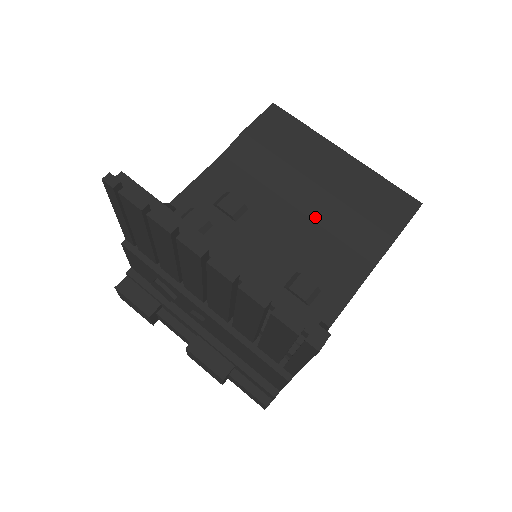
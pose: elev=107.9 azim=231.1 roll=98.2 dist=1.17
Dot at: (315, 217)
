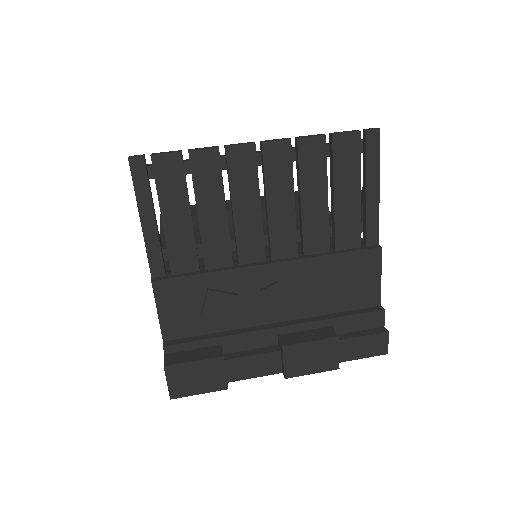
Dot at: (264, 219)
